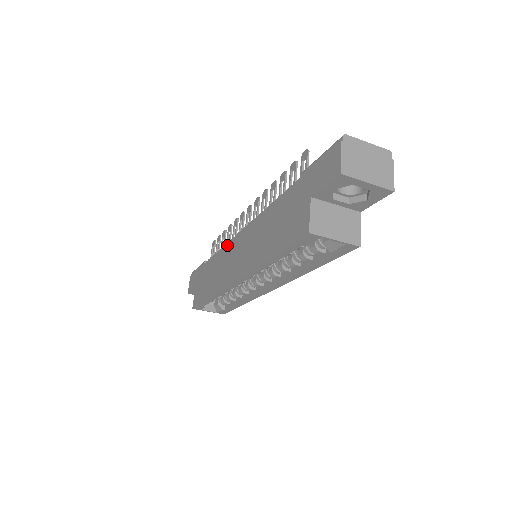
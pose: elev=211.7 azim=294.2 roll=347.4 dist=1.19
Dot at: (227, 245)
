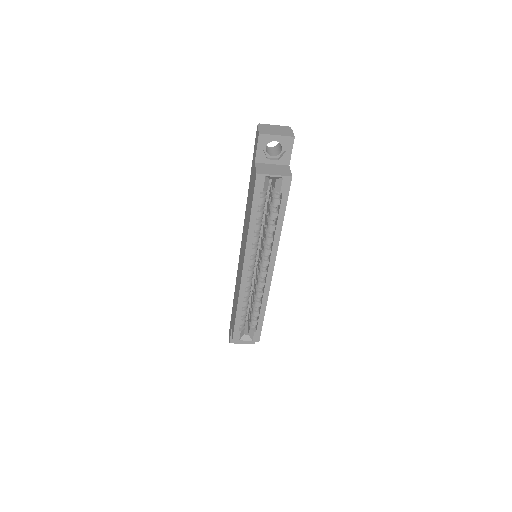
Dot at: (238, 265)
